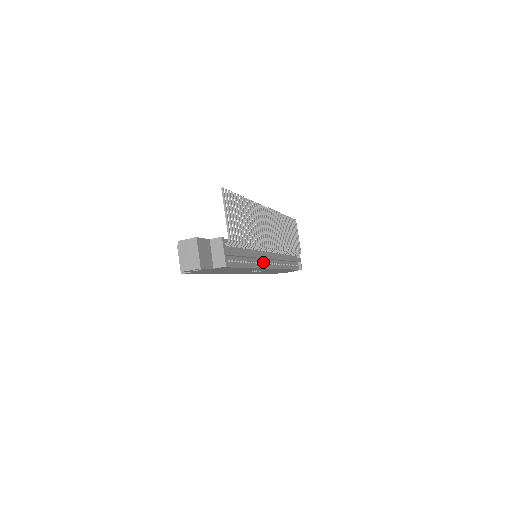
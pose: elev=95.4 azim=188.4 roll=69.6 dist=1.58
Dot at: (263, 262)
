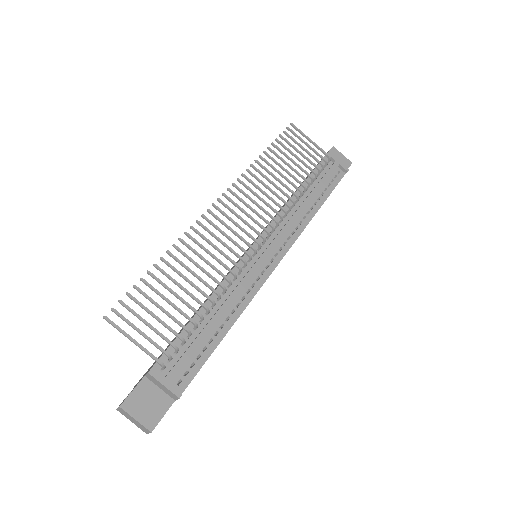
Dot at: (258, 276)
